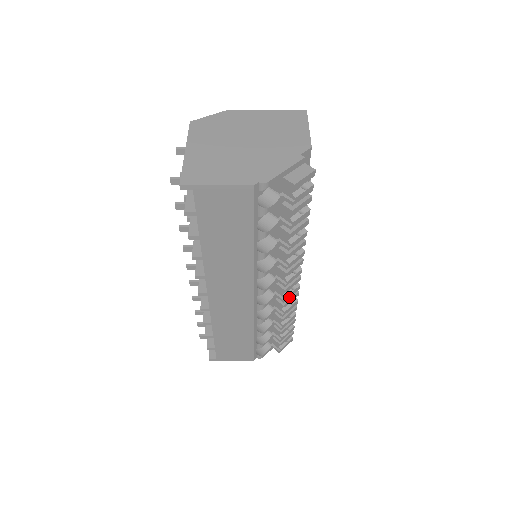
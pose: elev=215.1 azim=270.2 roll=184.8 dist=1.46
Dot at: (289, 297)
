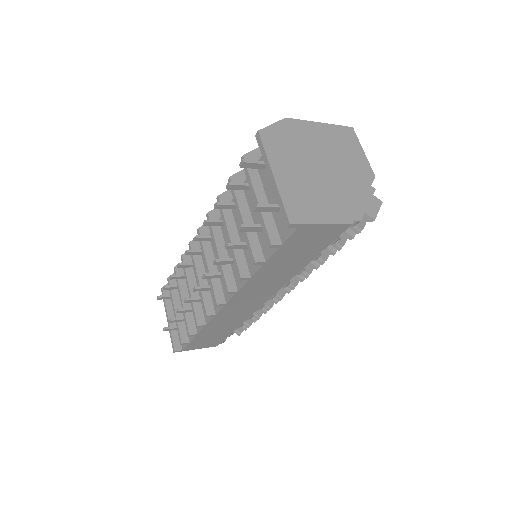
Dot at: occluded
